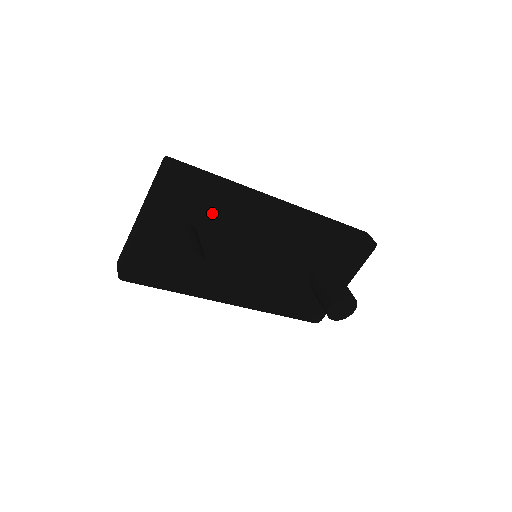
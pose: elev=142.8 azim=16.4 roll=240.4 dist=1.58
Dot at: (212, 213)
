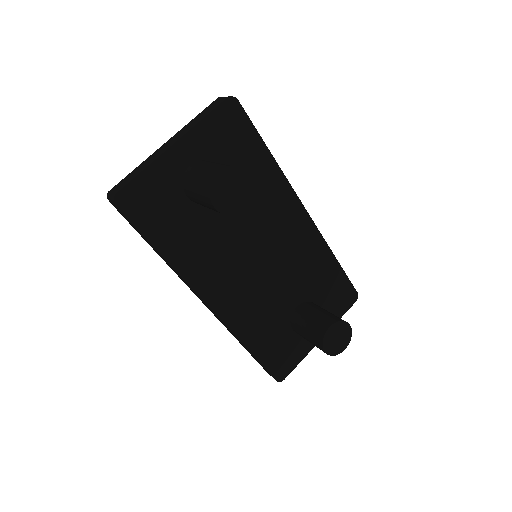
Dot at: occluded
